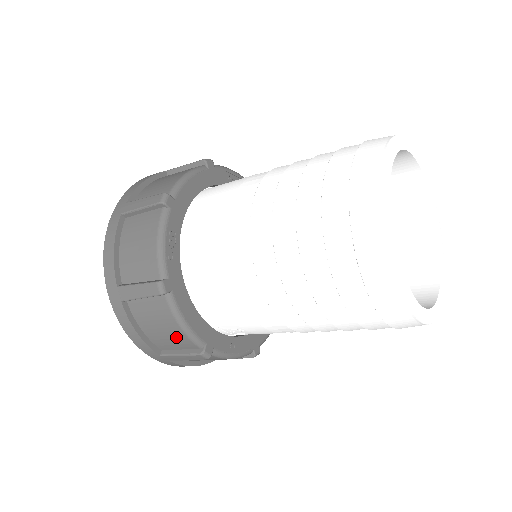
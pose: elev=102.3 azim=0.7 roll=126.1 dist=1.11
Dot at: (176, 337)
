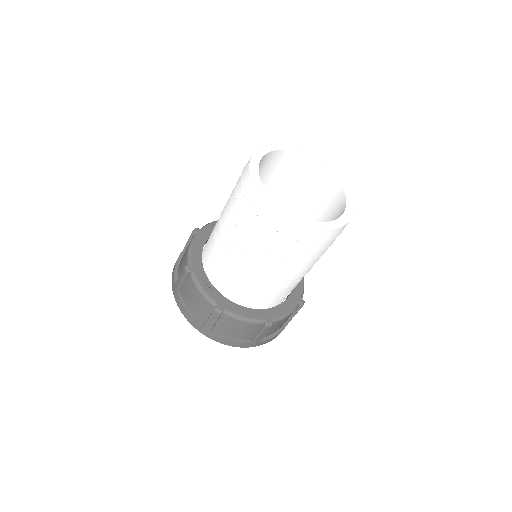
Dot at: (248, 328)
